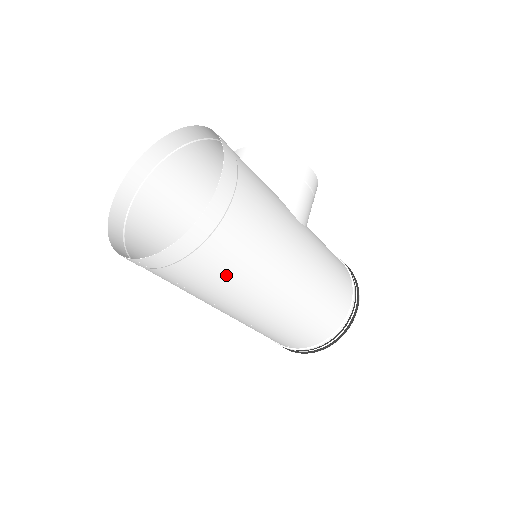
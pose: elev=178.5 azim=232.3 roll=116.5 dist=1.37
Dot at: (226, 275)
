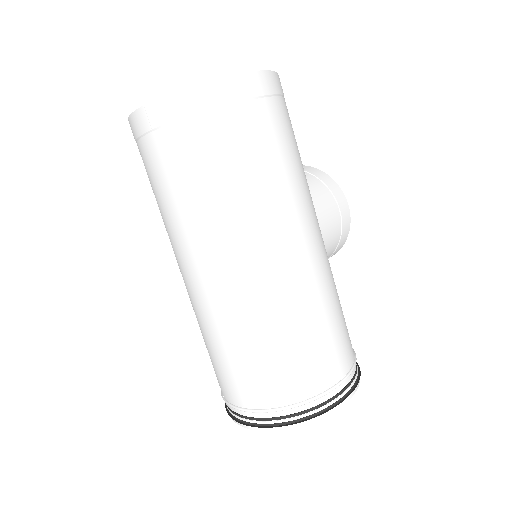
Dot at: (223, 173)
